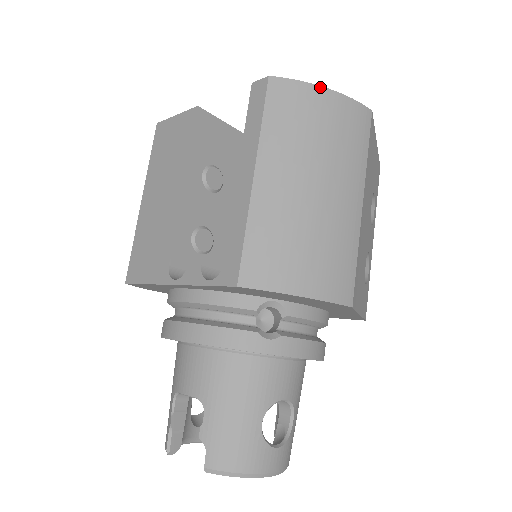
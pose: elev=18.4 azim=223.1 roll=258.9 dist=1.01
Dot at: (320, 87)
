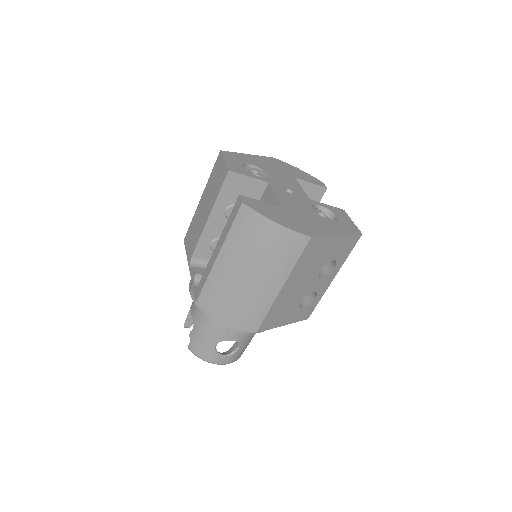
Dot at: (270, 220)
